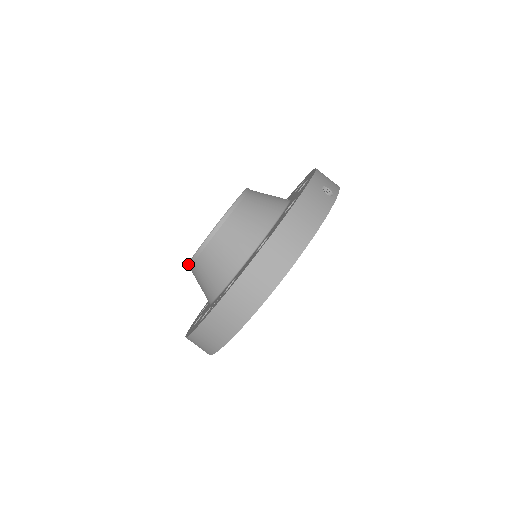
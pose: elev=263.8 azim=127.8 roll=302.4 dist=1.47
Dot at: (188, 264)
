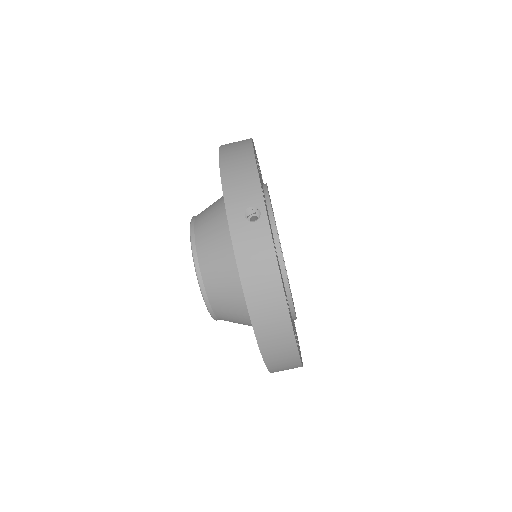
Dot at: occluded
